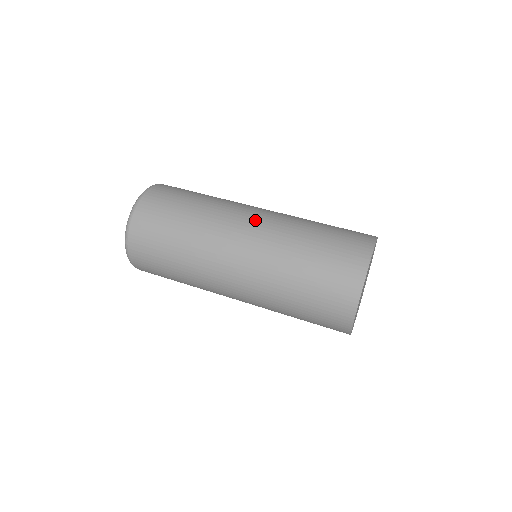
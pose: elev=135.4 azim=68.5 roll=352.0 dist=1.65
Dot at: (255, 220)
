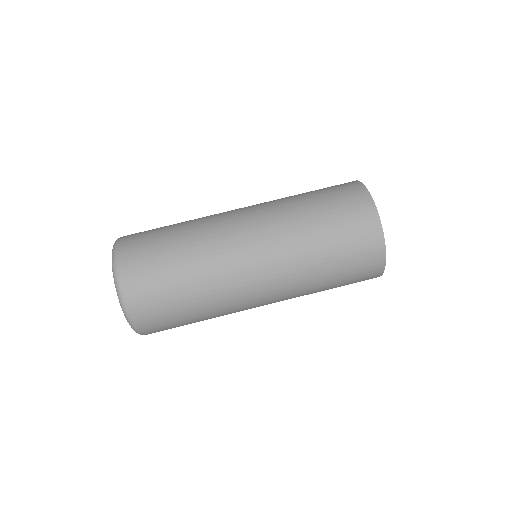
Dot at: (252, 235)
